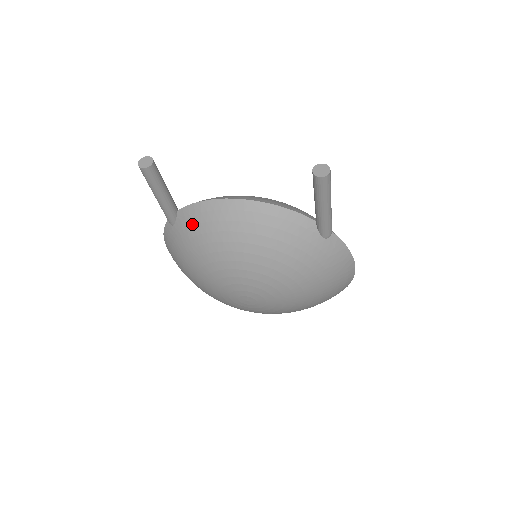
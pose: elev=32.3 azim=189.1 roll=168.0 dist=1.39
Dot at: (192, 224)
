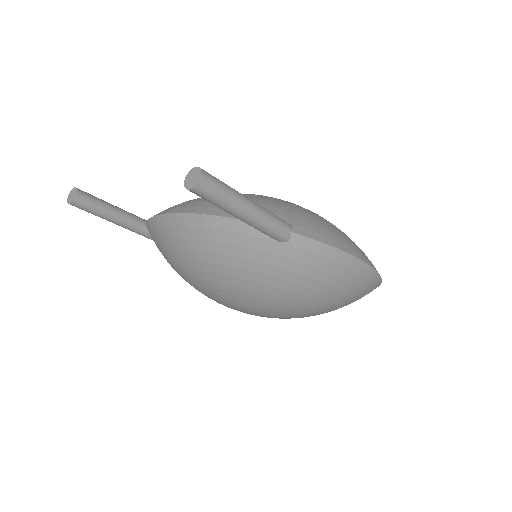
Dot at: (156, 242)
